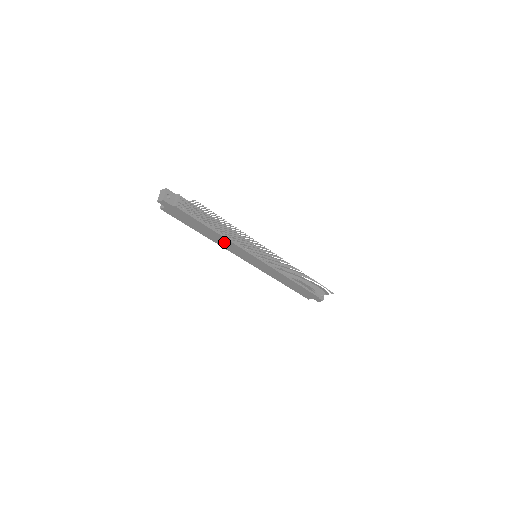
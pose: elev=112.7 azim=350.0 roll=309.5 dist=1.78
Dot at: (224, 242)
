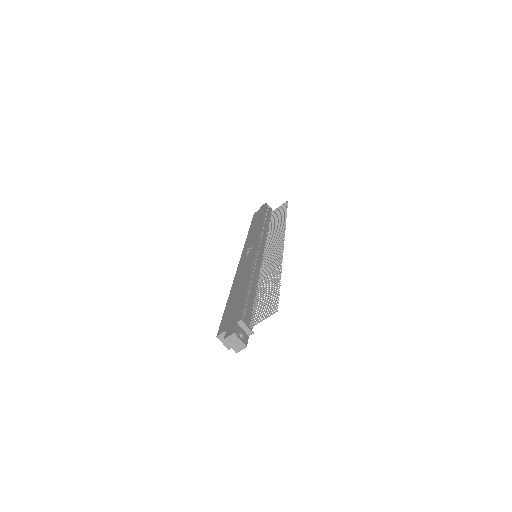
Dot at: occluded
